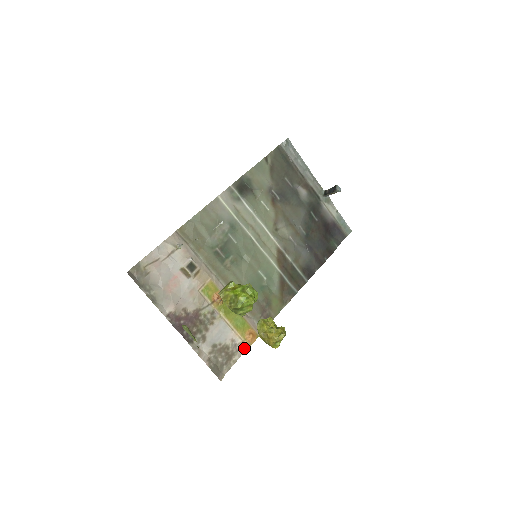
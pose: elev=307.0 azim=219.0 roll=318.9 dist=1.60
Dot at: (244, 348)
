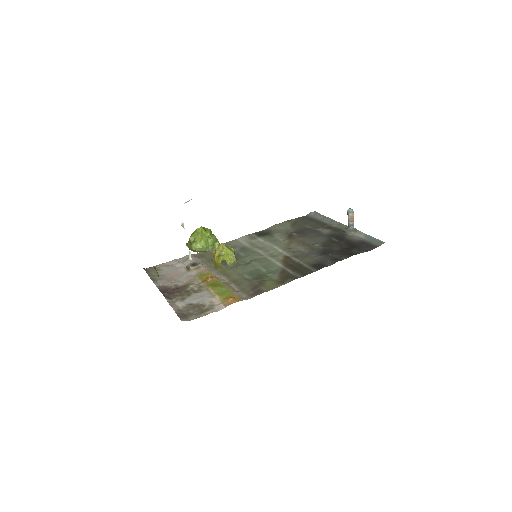
Dot at: (221, 307)
